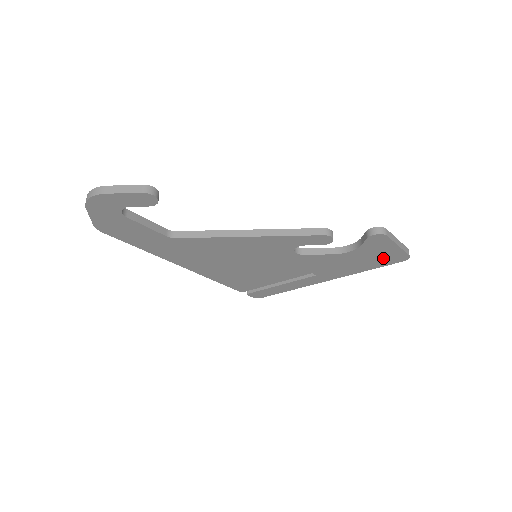
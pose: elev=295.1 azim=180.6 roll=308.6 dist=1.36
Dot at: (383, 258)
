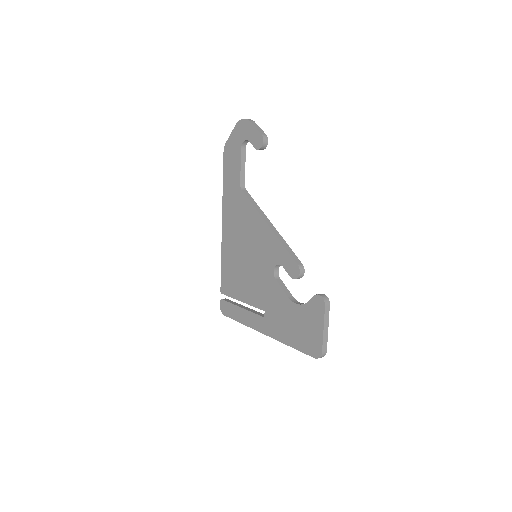
Dot at: (308, 338)
